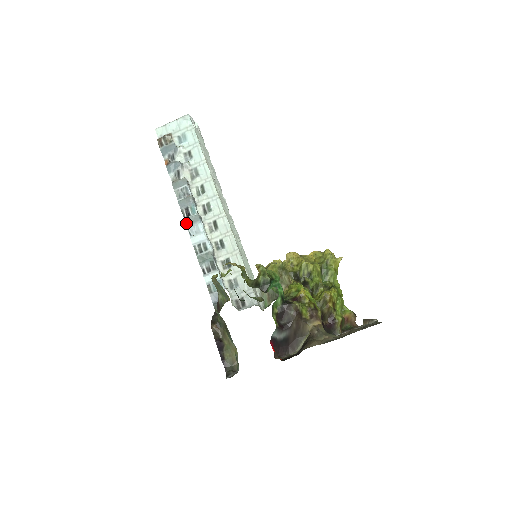
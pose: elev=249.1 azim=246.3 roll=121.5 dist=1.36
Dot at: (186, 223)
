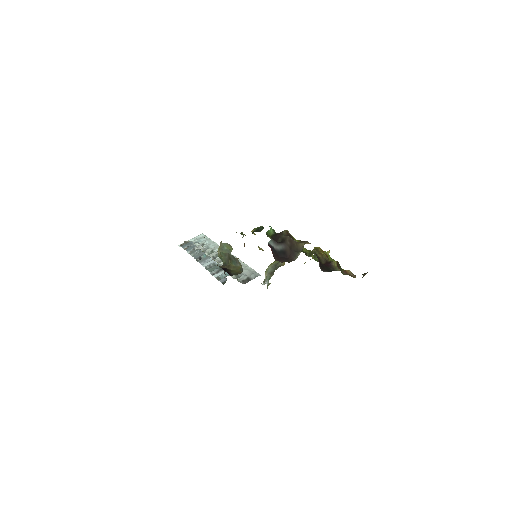
Dot at: (199, 262)
